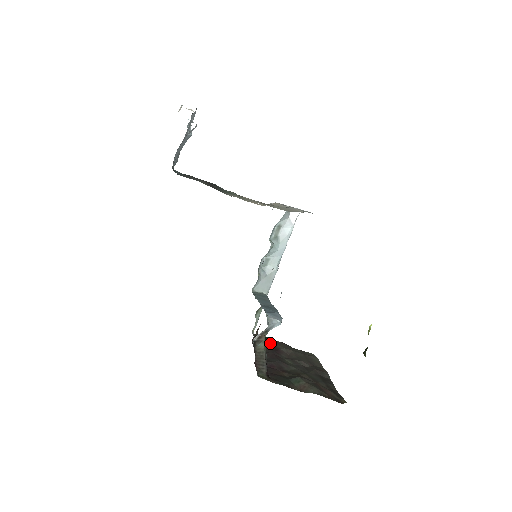
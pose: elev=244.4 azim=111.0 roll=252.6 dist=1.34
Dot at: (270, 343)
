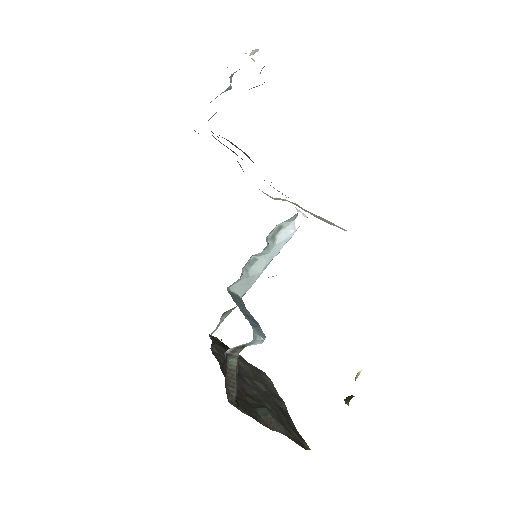
Dot at: occluded
